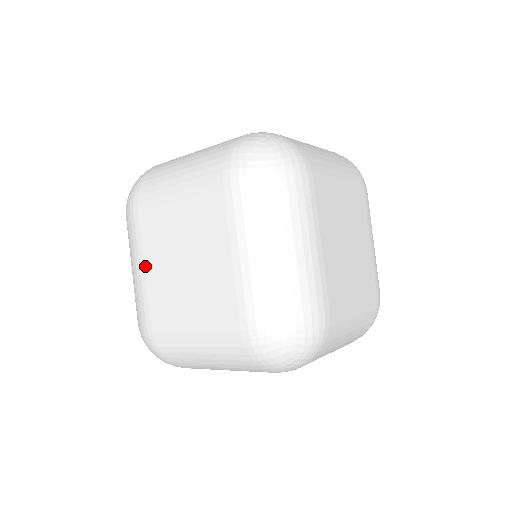
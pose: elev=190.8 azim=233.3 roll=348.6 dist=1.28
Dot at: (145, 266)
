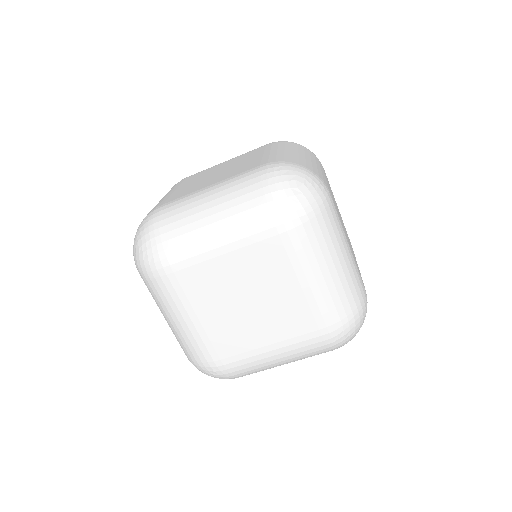
Dot at: (177, 189)
